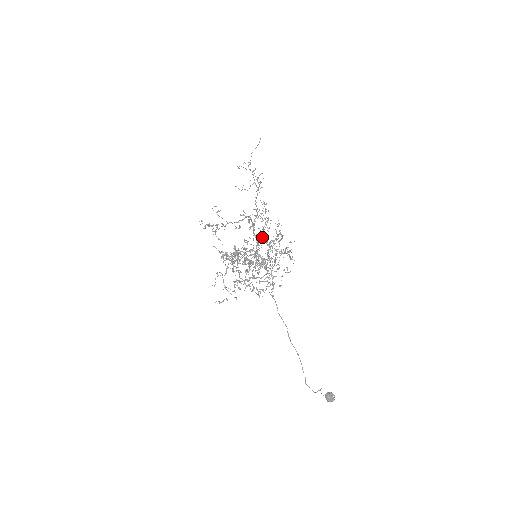
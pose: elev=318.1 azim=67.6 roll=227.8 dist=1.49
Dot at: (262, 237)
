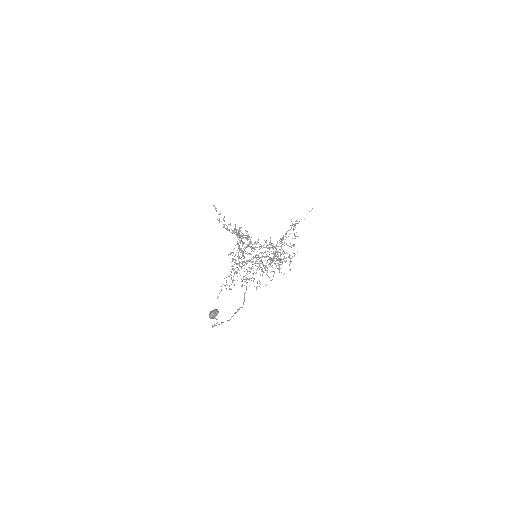
Dot at: (278, 265)
